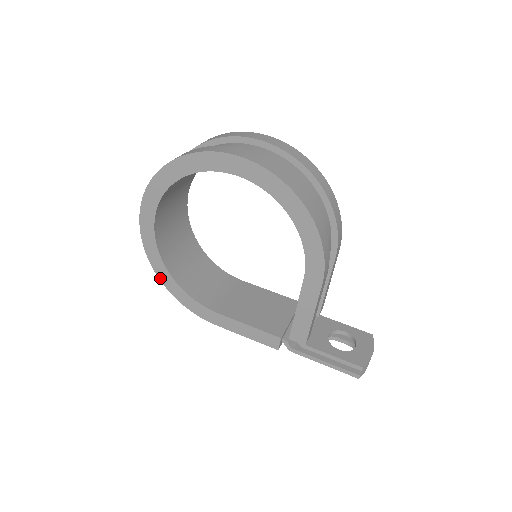
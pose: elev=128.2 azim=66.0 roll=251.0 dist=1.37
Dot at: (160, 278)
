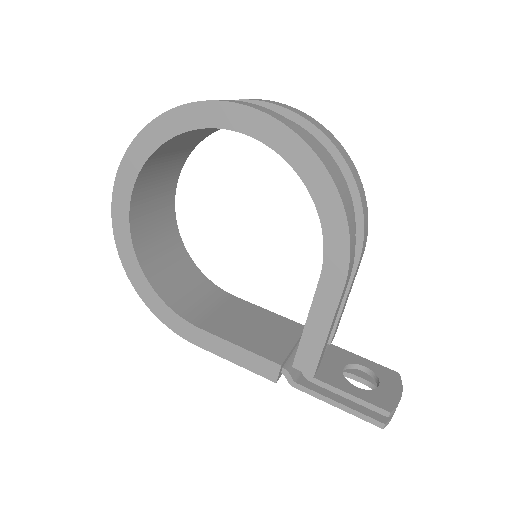
Dot at: (130, 279)
